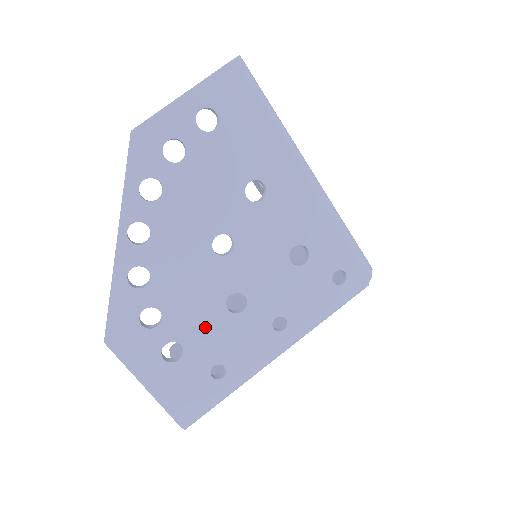
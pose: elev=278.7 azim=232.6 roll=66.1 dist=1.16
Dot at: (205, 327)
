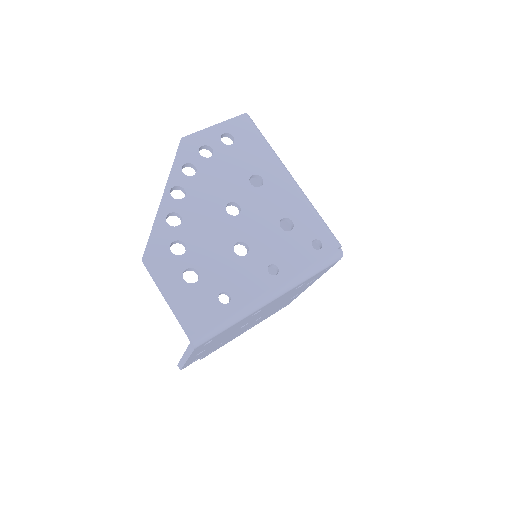
Dot at: (217, 262)
